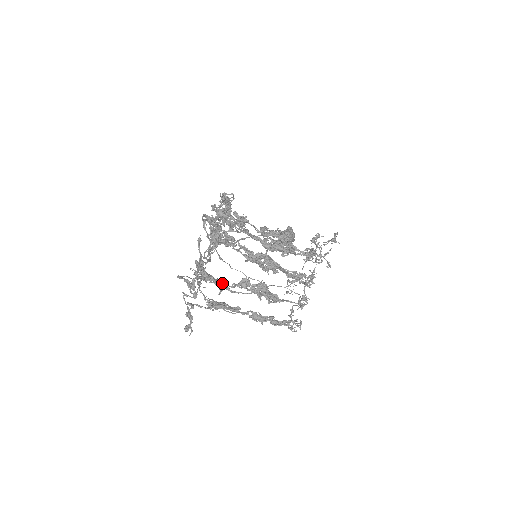
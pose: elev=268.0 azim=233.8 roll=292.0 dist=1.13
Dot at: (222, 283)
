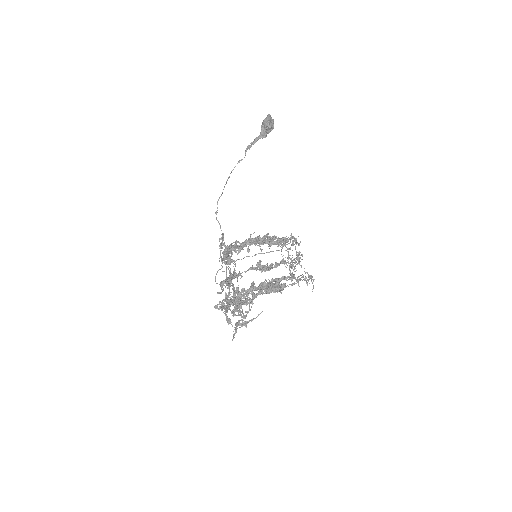
Dot at: (246, 322)
